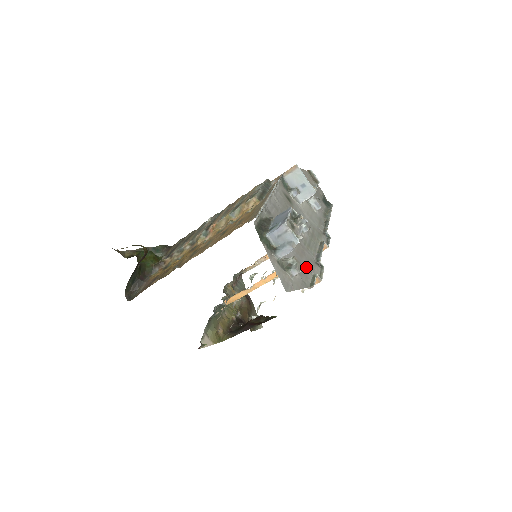
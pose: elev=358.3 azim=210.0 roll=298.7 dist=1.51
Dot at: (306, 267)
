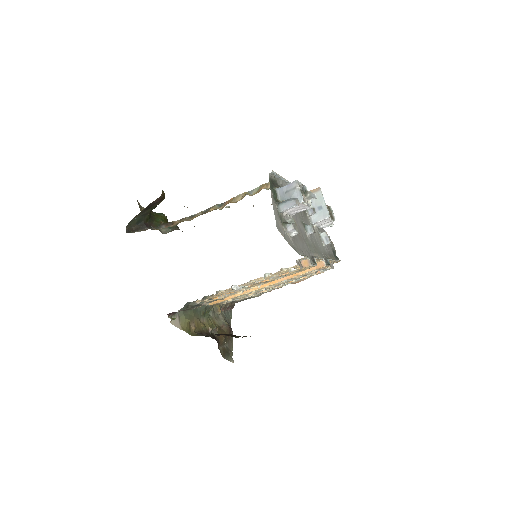
Dot at: (301, 247)
